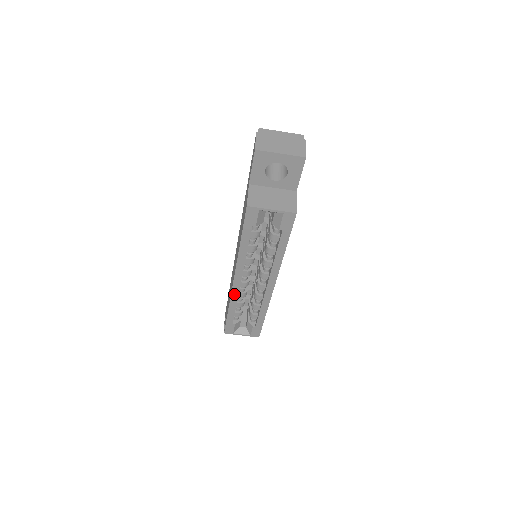
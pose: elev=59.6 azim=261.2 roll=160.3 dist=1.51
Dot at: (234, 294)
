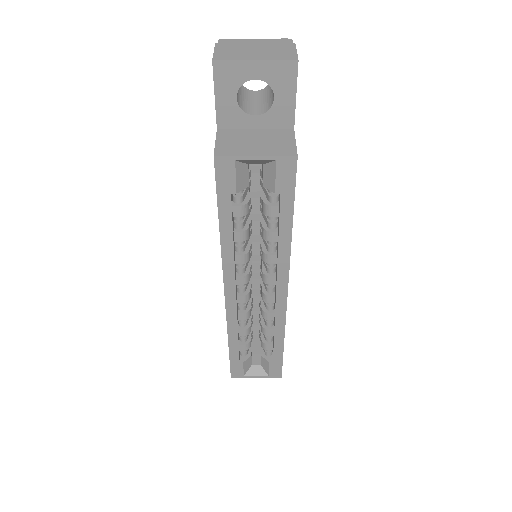
Dot at: (230, 315)
